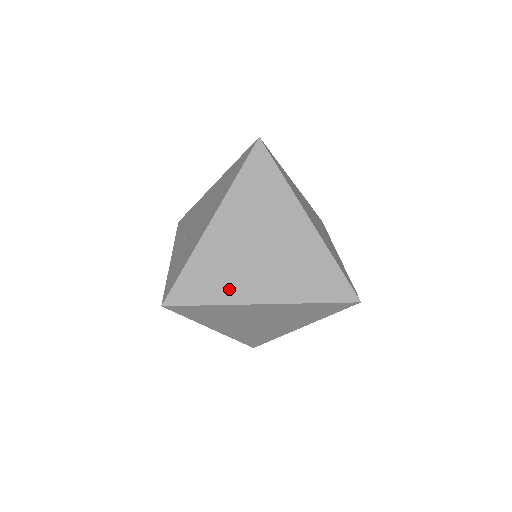
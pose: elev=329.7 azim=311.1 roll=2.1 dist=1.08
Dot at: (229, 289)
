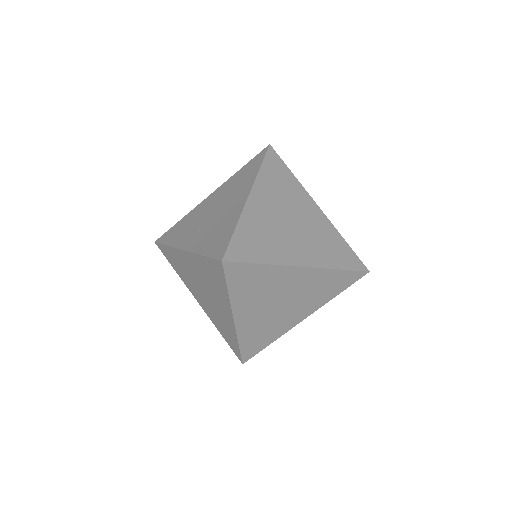
Dot at: (275, 252)
